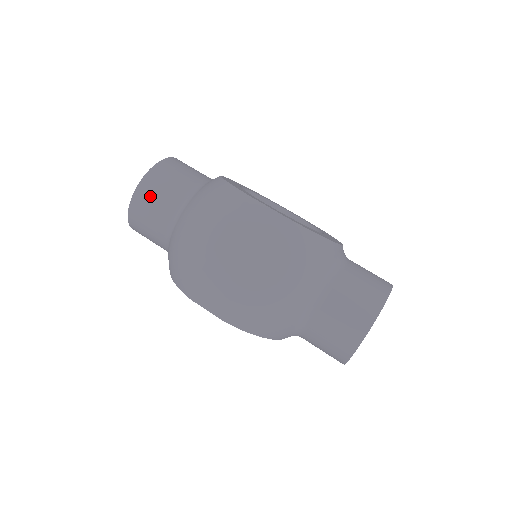
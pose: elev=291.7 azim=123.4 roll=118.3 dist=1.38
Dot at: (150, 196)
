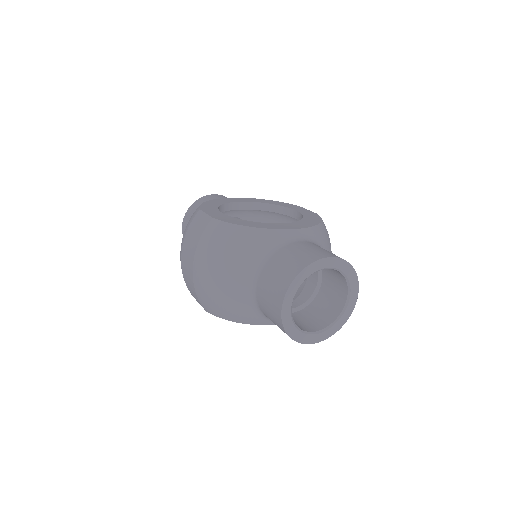
Dot at: occluded
